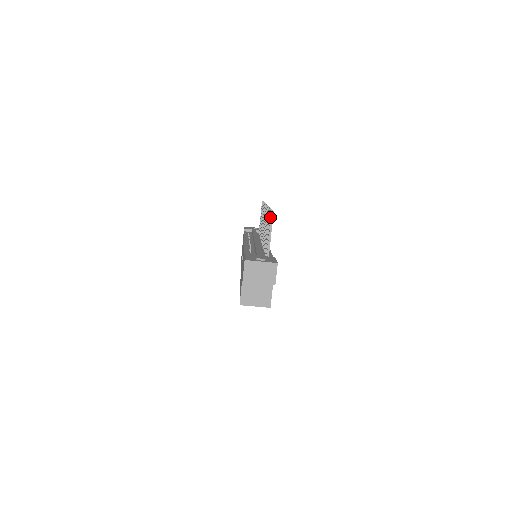
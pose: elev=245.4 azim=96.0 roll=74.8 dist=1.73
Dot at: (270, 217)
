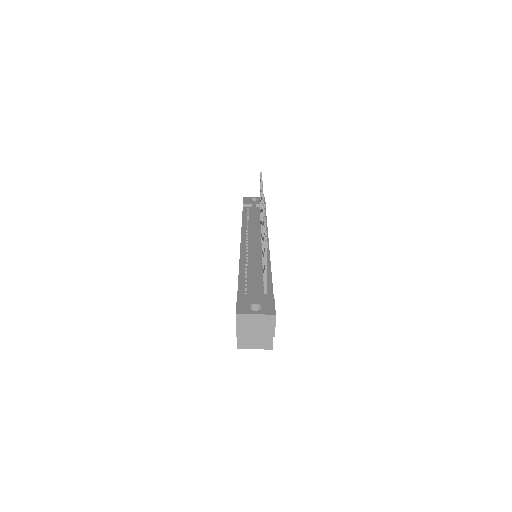
Dot at: occluded
